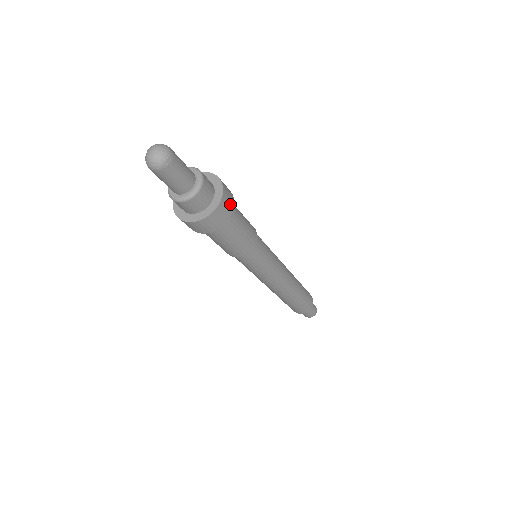
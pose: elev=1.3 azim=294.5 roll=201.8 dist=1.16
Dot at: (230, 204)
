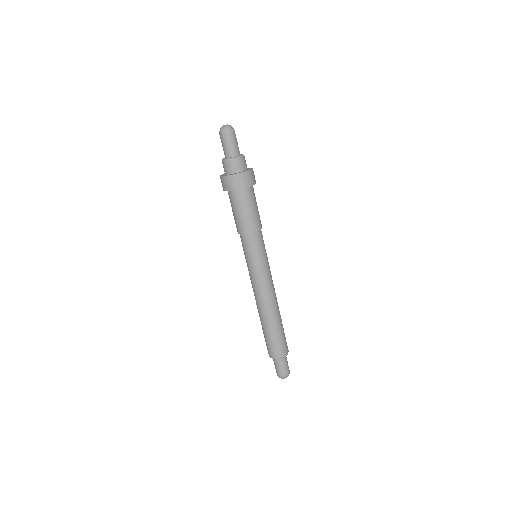
Dot at: (248, 182)
